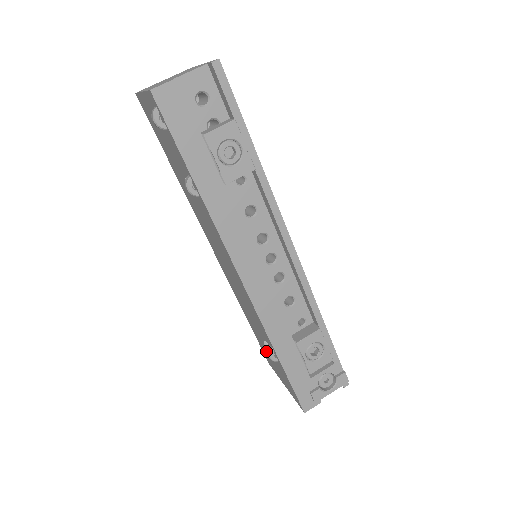
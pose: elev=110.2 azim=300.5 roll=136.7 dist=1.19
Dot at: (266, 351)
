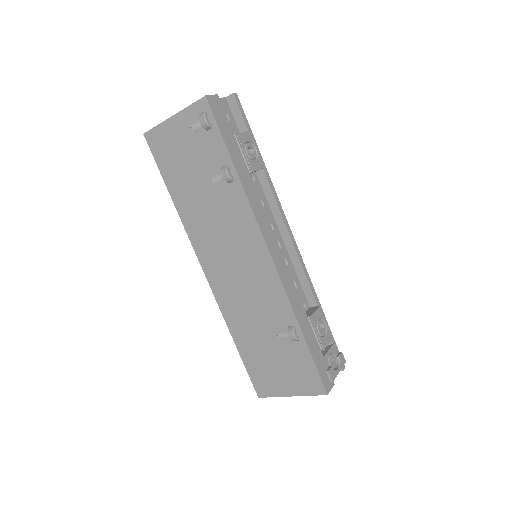
Dot at: (287, 333)
